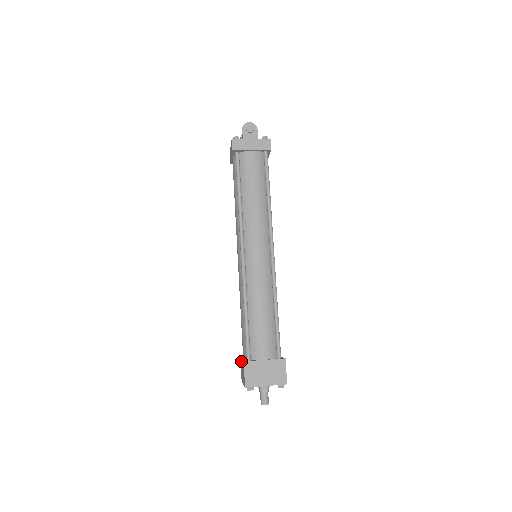
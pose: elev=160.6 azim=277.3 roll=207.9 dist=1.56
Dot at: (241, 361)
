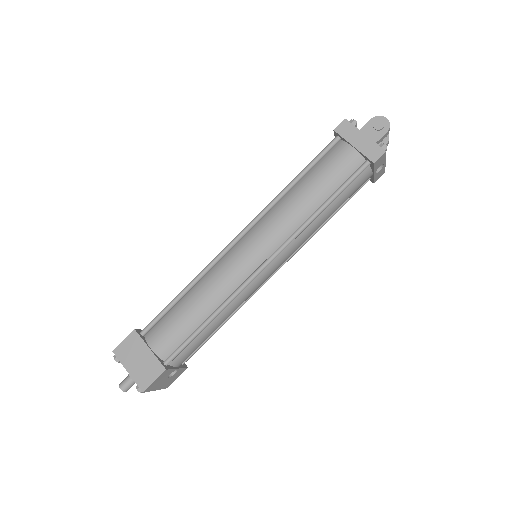
Dot at: occluded
